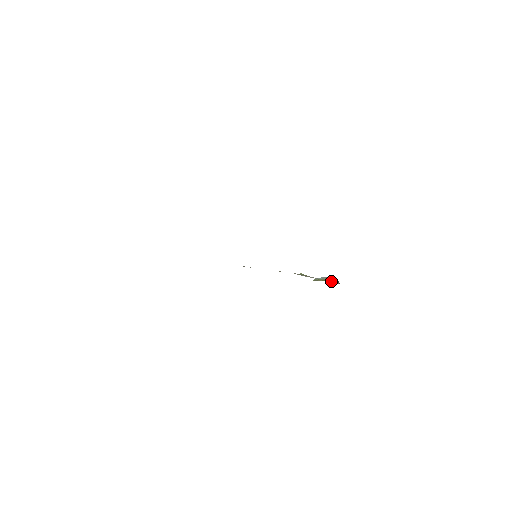
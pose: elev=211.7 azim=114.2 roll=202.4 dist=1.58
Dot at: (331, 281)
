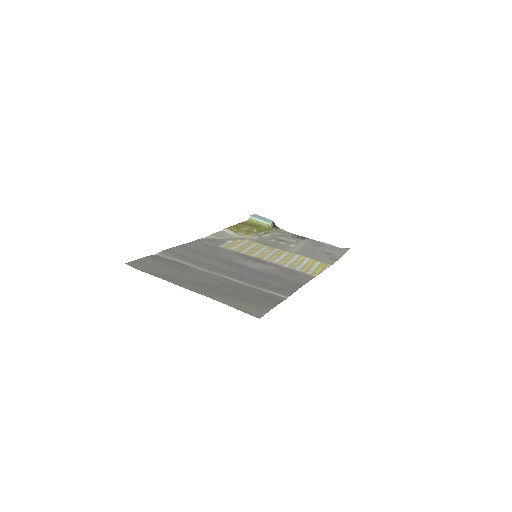
Dot at: (272, 227)
